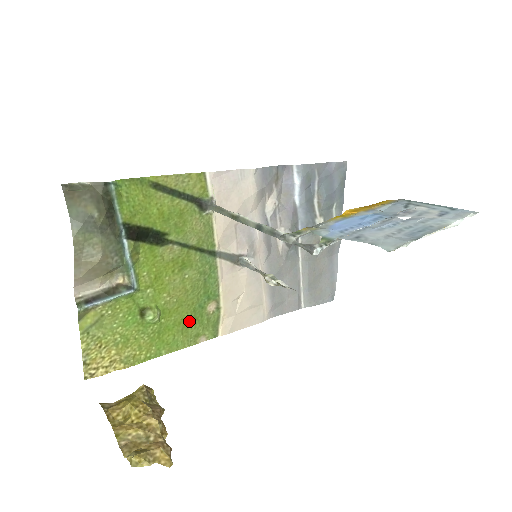
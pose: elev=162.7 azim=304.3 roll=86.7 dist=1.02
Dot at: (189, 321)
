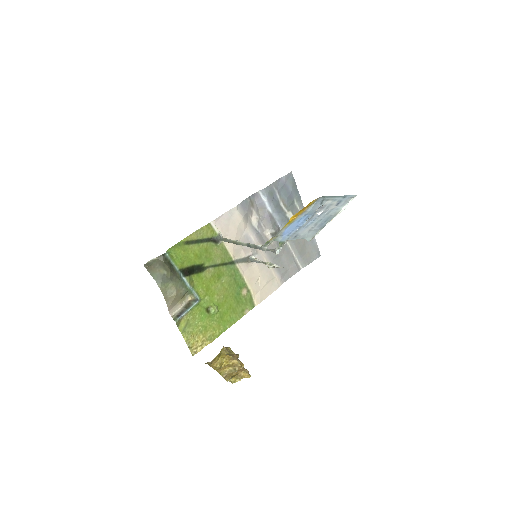
Dot at: (235, 305)
